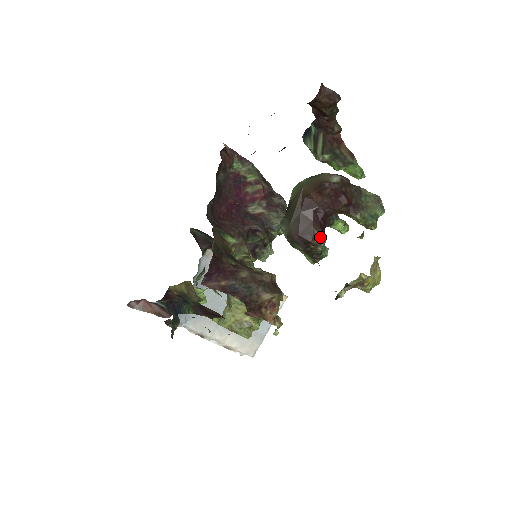
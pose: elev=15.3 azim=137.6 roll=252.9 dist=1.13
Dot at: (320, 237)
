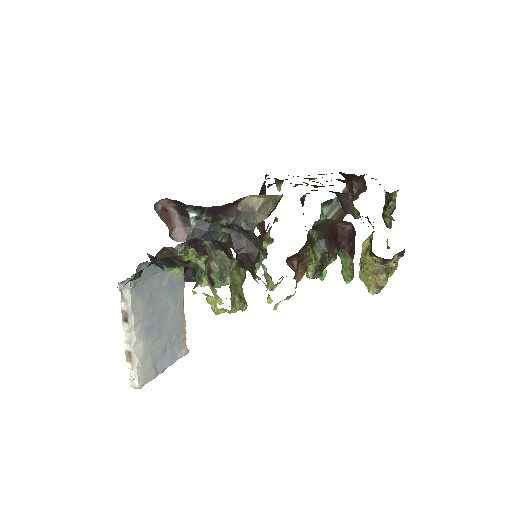
Dot at: (336, 252)
